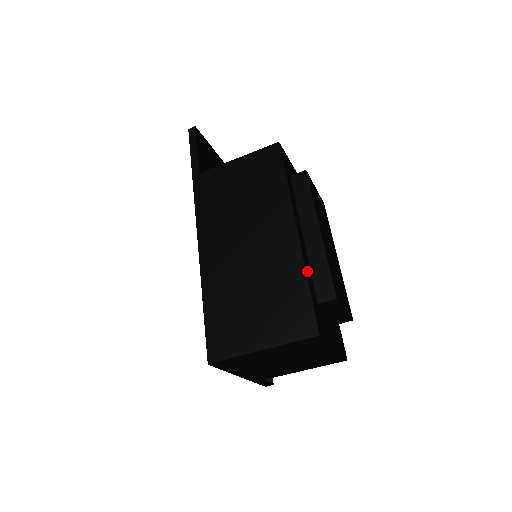
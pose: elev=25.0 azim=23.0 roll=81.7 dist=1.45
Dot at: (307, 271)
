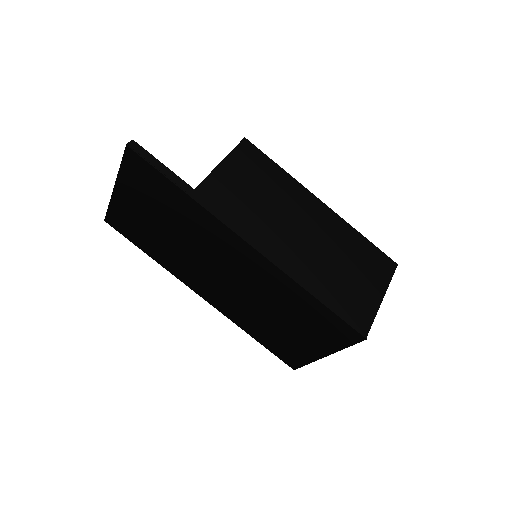
Dot at: occluded
